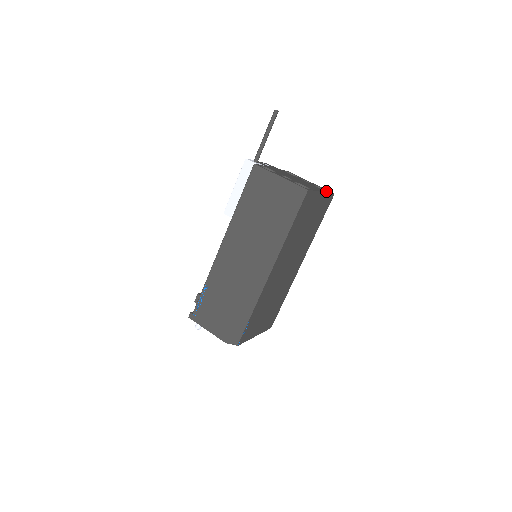
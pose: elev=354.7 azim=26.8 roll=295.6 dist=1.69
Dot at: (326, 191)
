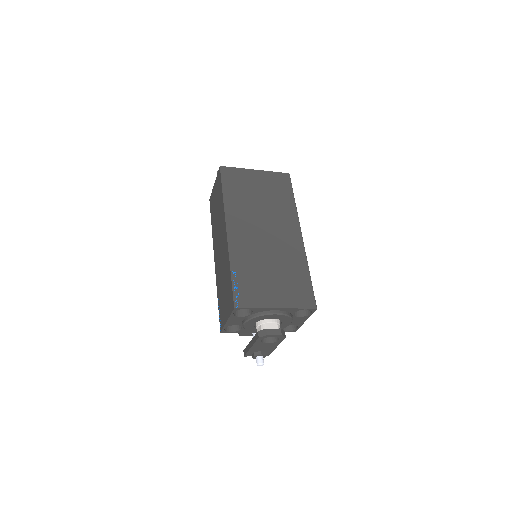
Dot at: occluded
